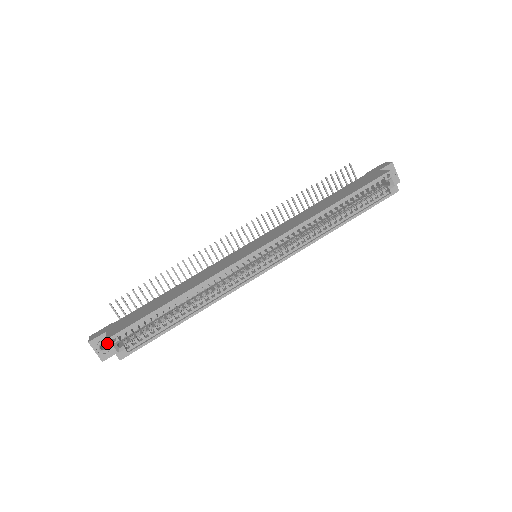
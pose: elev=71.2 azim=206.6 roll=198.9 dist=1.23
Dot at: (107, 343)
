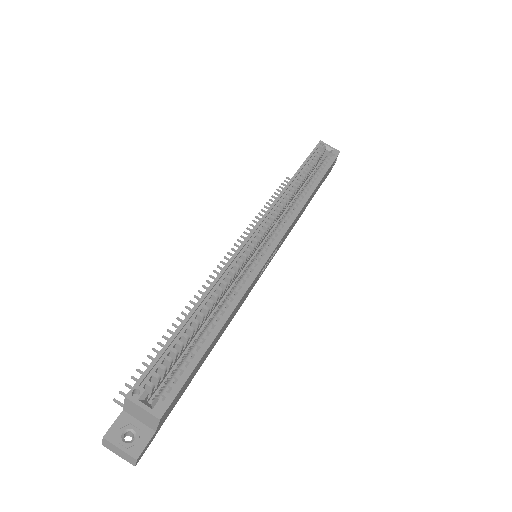
Dot at: (131, 427)
